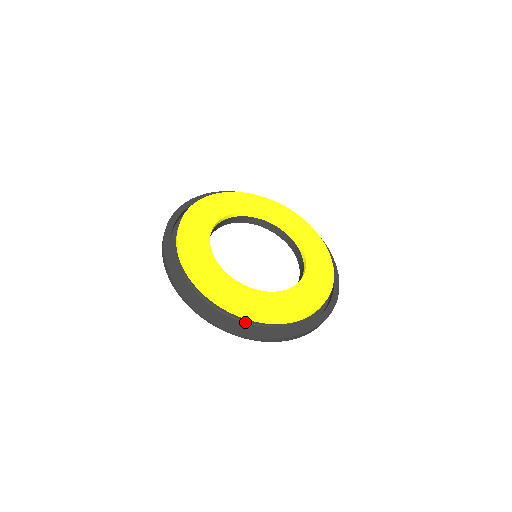
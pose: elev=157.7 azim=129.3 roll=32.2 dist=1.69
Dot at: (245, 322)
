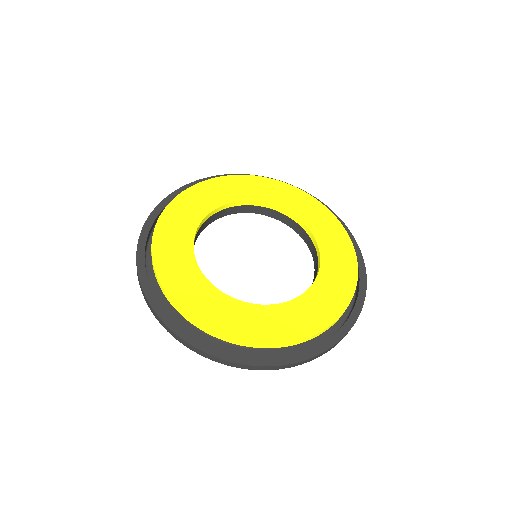
Dot at: (221, 340)
